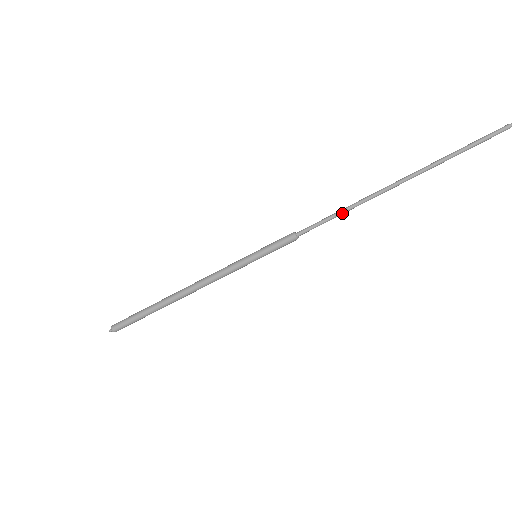
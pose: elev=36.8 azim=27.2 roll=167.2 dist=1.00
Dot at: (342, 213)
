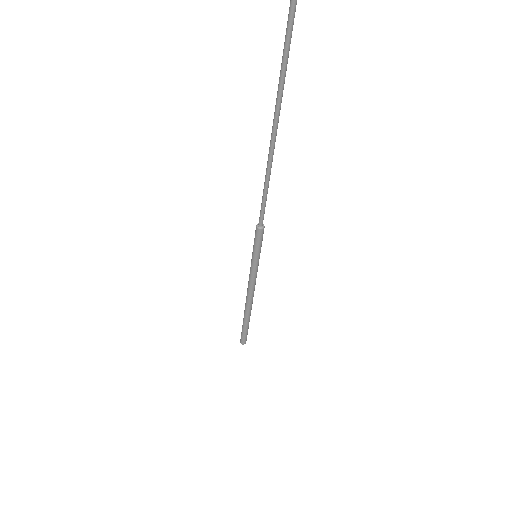
Dot at: (266, 188)
